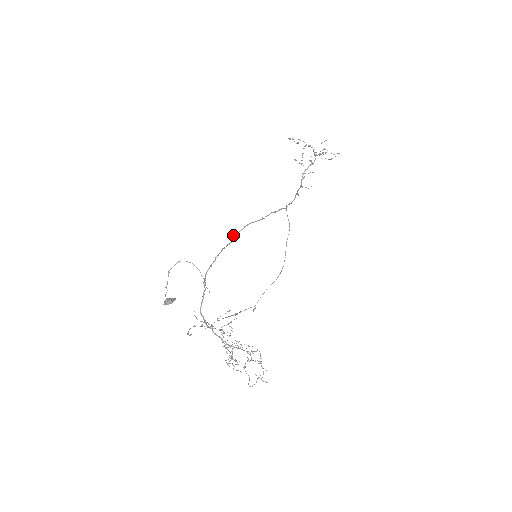
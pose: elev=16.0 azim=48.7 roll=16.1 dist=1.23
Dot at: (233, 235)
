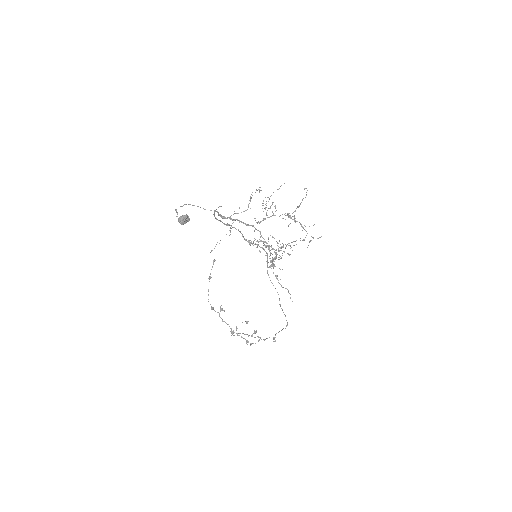
Dot at: occluded
